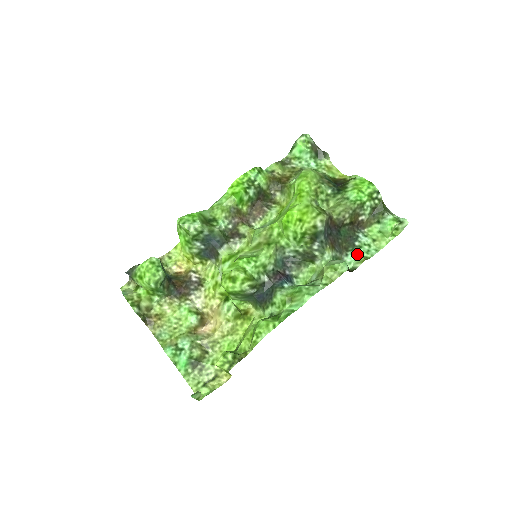
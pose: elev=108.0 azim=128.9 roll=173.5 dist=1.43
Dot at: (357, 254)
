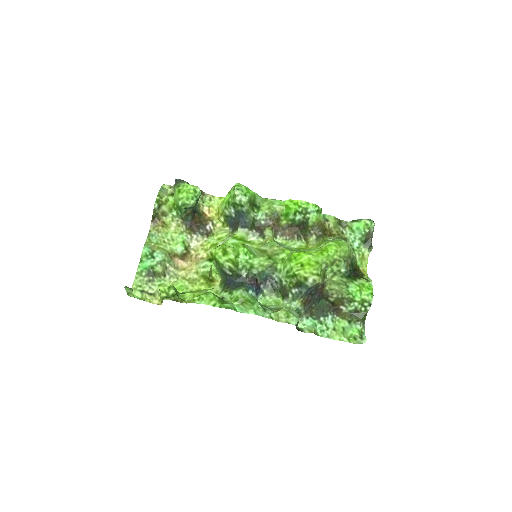
Dot at: (314, 324)
